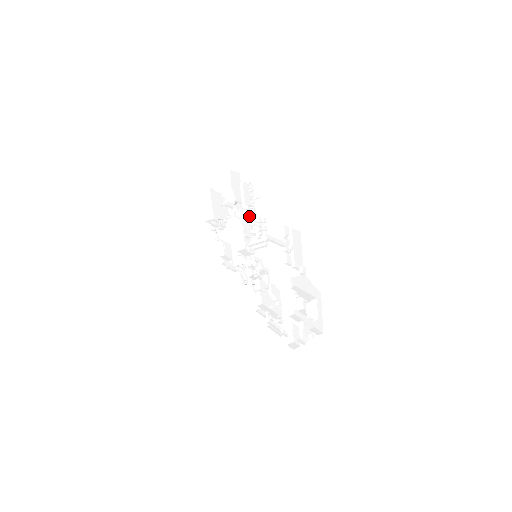
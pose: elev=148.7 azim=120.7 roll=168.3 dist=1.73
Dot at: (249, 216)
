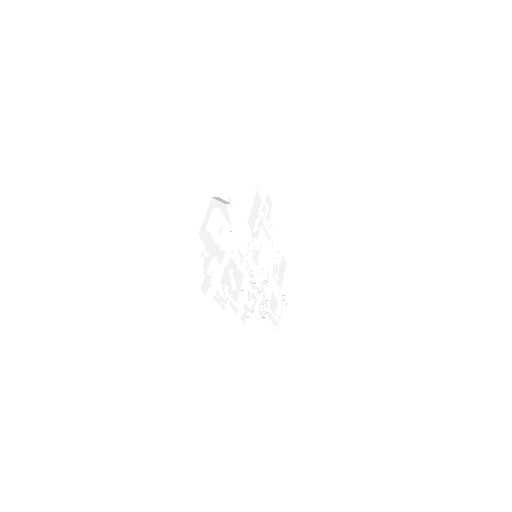
Dot at: (280, 241)
